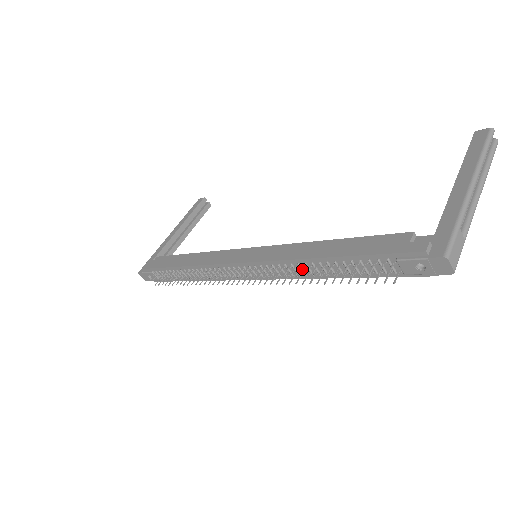
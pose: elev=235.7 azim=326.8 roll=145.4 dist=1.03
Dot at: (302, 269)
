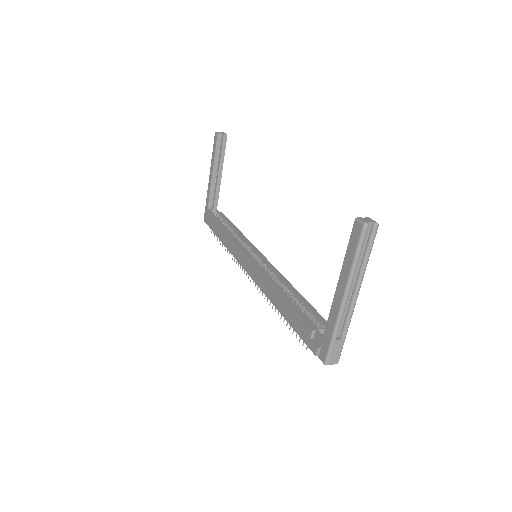
Dot at: occluded
